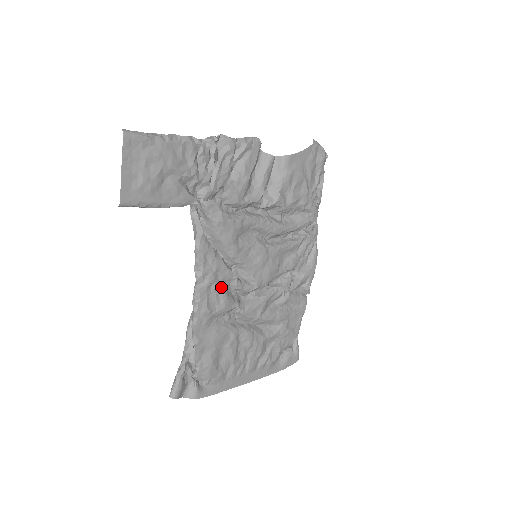
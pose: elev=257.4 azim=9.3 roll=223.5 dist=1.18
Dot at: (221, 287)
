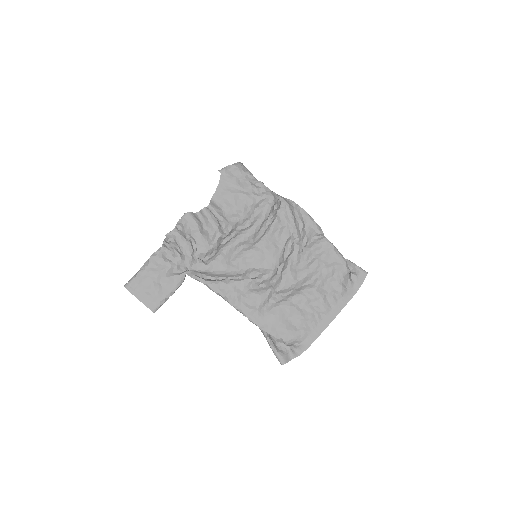
Dot at: (248, 292)
